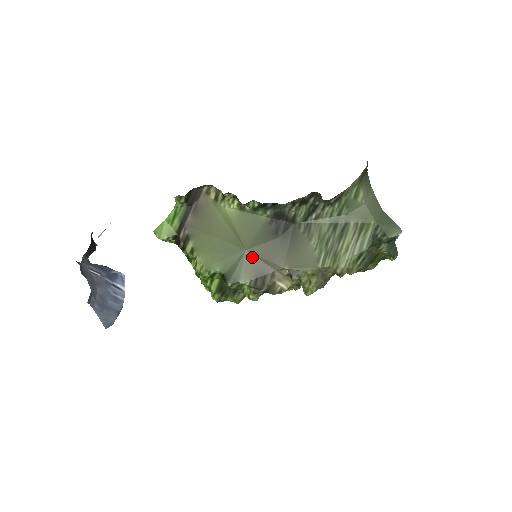
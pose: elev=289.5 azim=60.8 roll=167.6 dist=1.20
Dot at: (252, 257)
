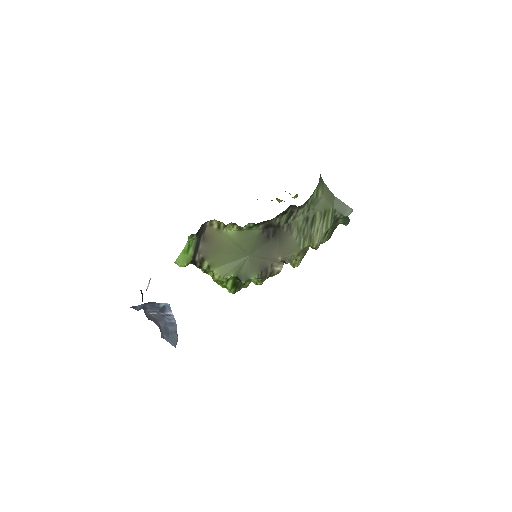
Dot at: (255, 259)
